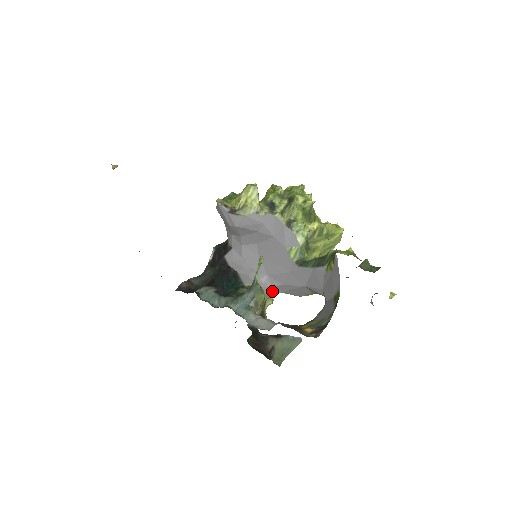
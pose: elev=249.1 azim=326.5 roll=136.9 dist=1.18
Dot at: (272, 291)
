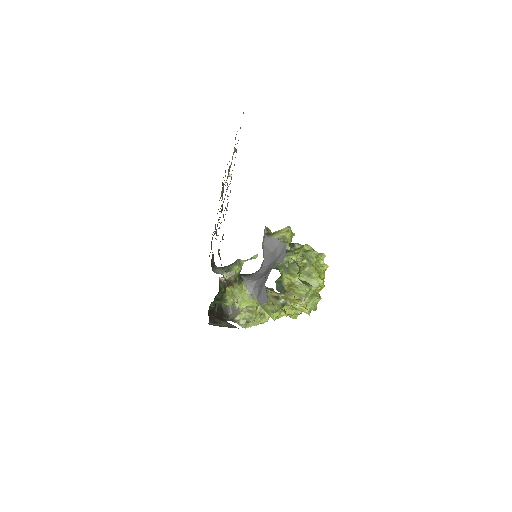
Dot at: occluded
